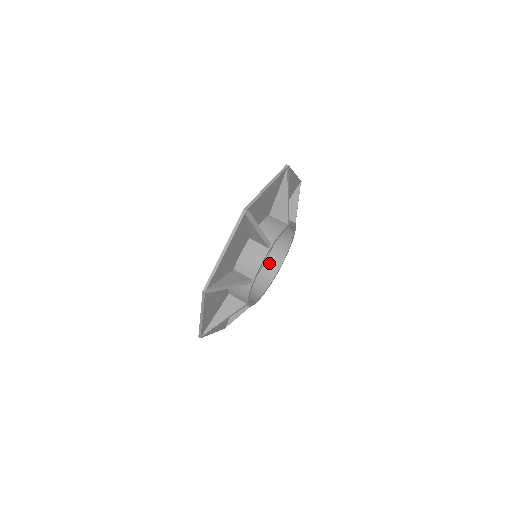
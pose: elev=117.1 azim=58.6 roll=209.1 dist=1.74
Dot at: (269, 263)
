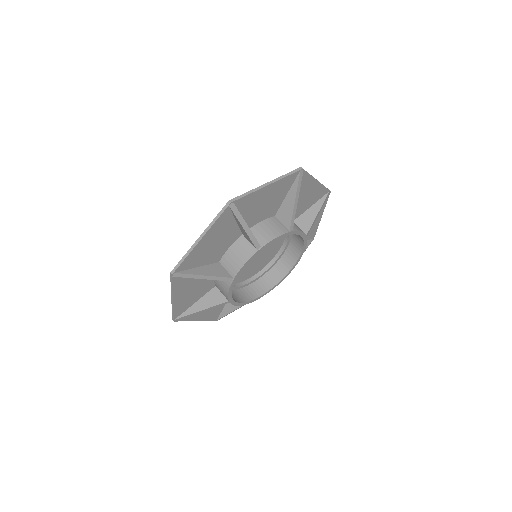
Dot at: (276, 268)
